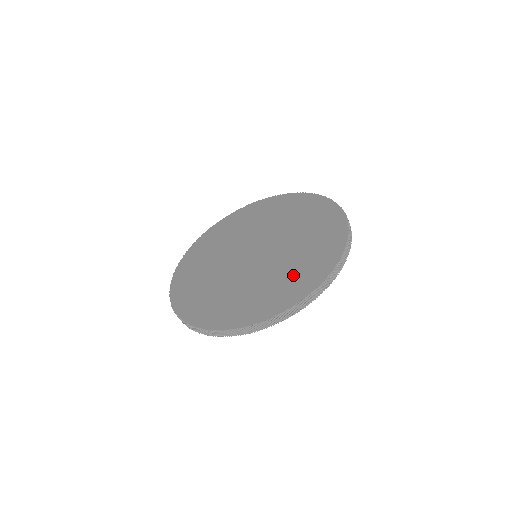
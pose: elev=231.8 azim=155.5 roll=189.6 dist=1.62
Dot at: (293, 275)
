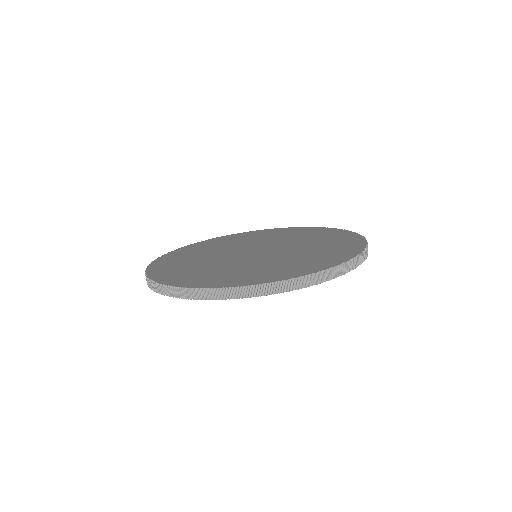
Dot at: (224, 273)
